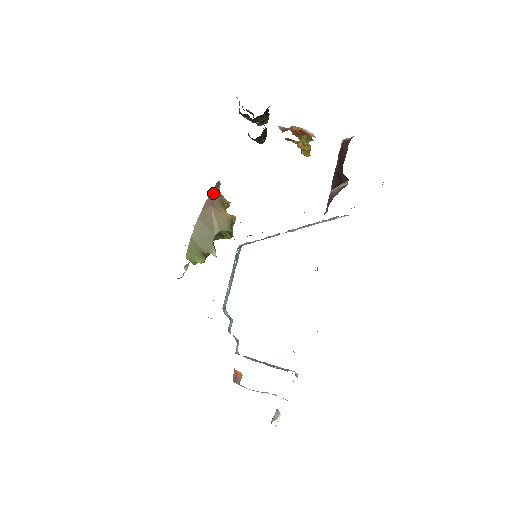
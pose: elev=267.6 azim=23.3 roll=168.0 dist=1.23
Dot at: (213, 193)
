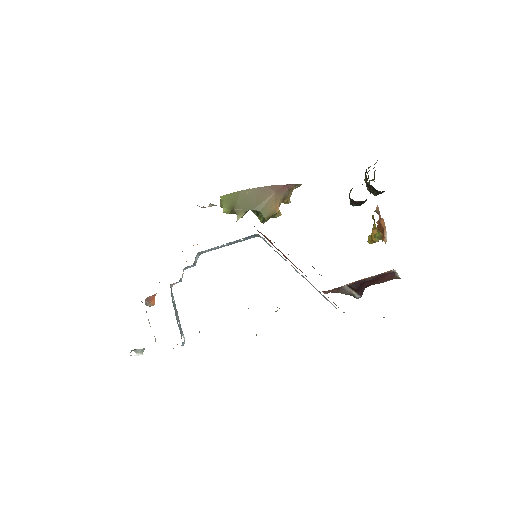
Dot at: (288, 186)
